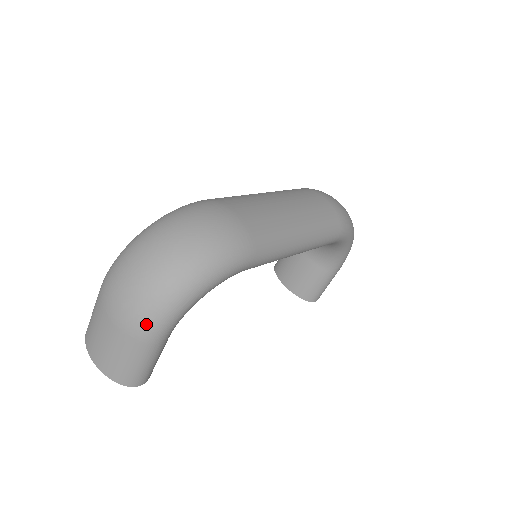
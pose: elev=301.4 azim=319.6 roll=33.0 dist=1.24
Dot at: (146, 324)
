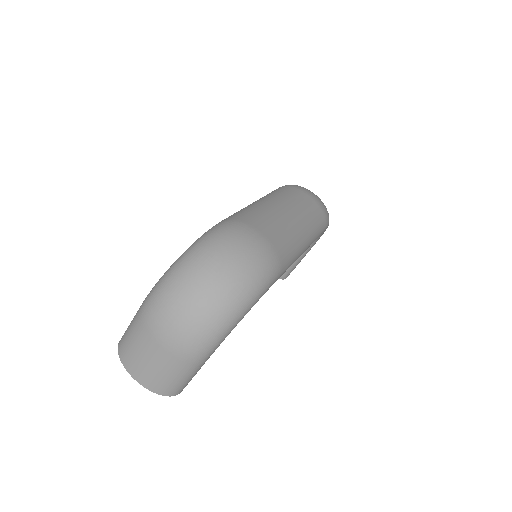
Dot at: (200, 348)
